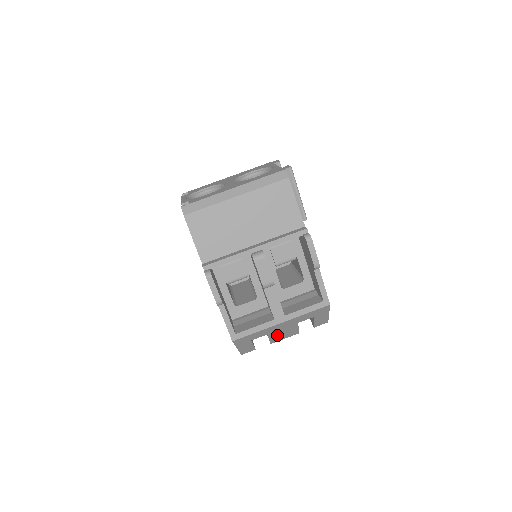
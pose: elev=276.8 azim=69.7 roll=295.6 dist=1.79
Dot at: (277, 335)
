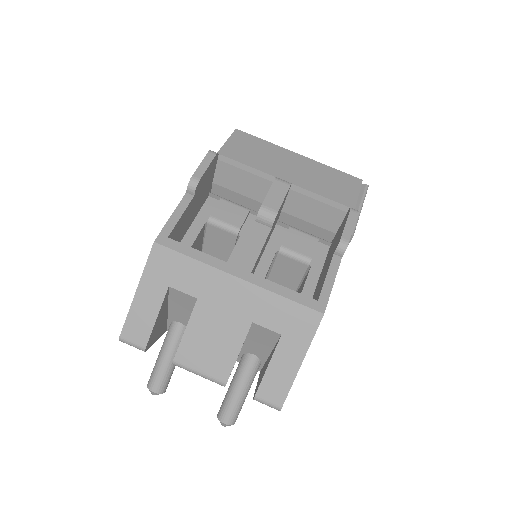
Dot at: (202, 332)
